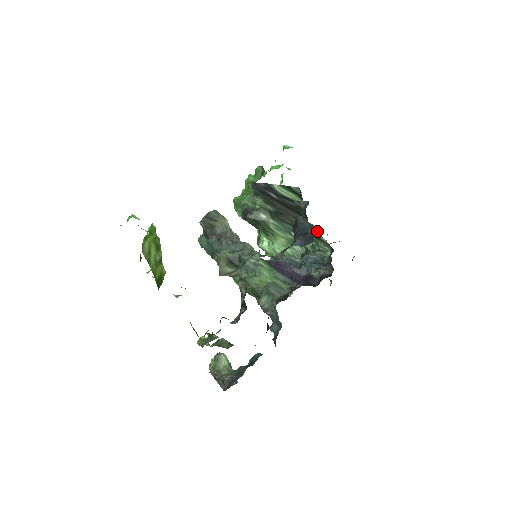
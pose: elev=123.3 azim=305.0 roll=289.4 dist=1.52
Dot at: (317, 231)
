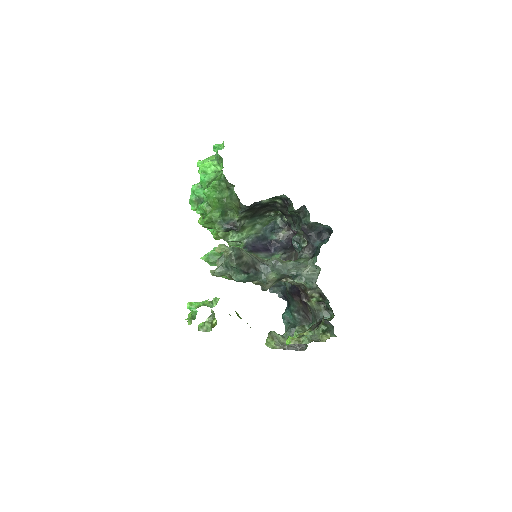
Dot at: (279, 211)
